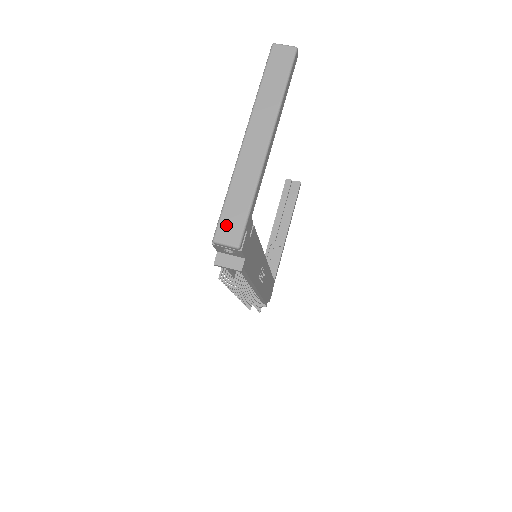
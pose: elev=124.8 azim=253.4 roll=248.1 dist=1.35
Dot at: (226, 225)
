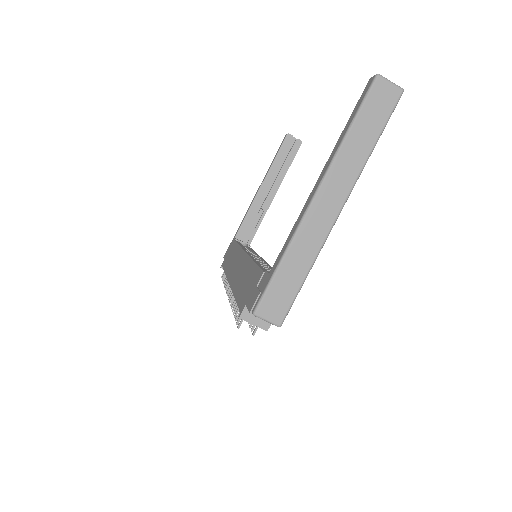
Dot at: (272, 299)
